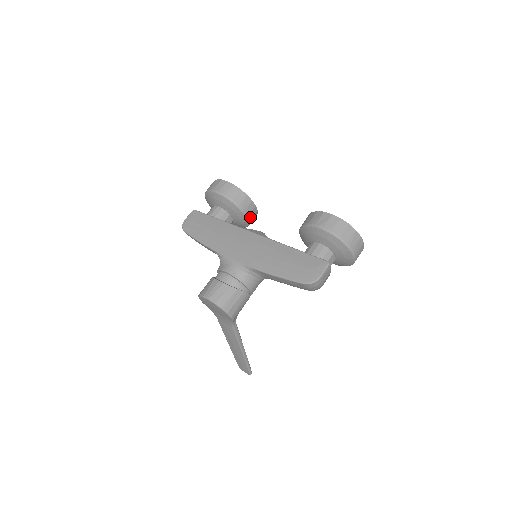
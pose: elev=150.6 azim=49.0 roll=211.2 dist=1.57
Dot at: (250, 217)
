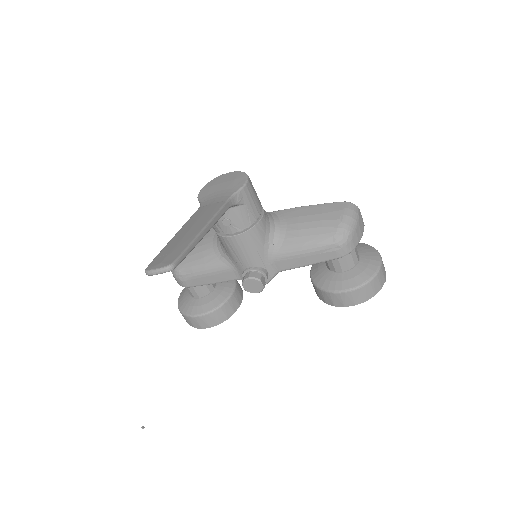
Dot at: (235, 294)
